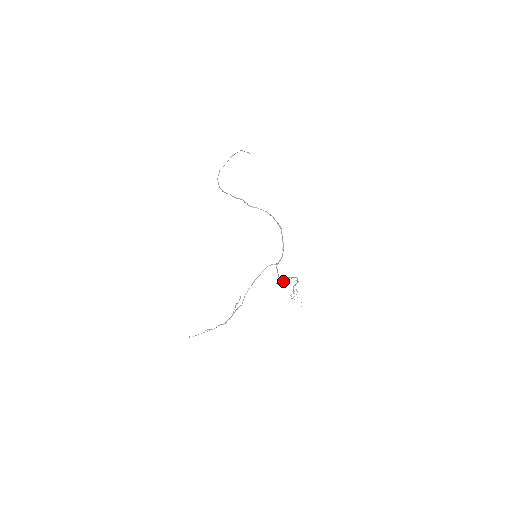
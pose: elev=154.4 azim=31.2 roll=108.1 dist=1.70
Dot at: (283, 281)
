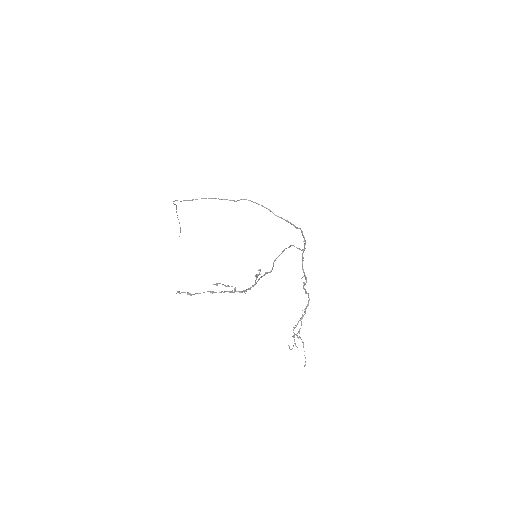
Dot at: (306, 281)
